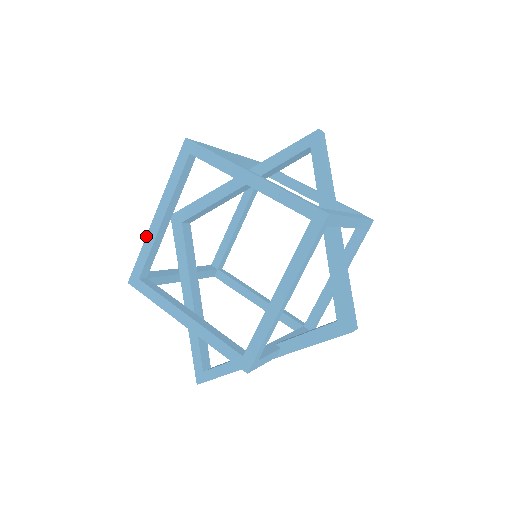
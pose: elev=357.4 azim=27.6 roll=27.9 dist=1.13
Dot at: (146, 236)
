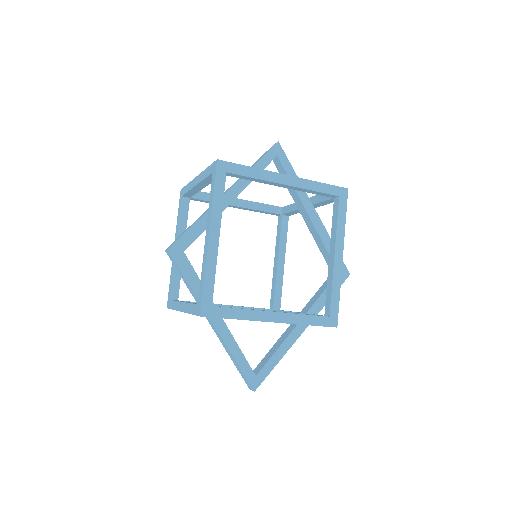
Dot at: (206, 261)
